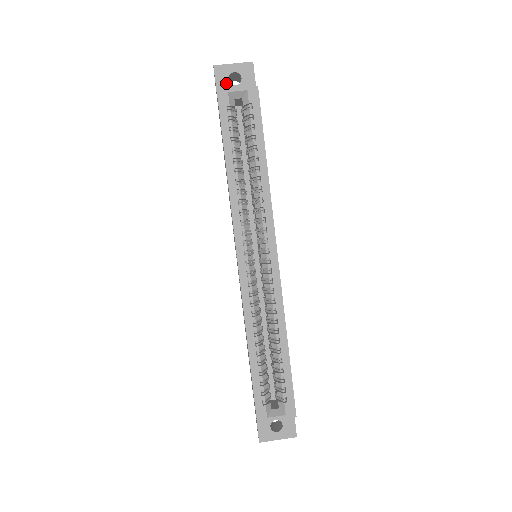
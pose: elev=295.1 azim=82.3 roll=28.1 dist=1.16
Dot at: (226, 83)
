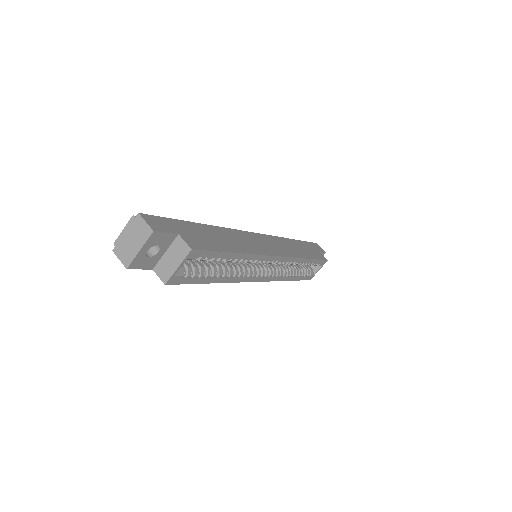
Dot at: (150, 260)
